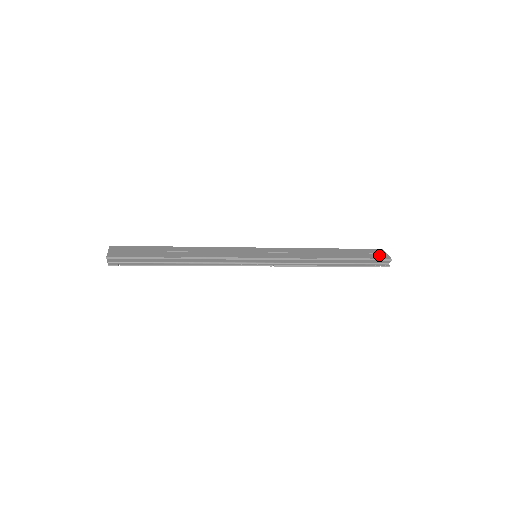
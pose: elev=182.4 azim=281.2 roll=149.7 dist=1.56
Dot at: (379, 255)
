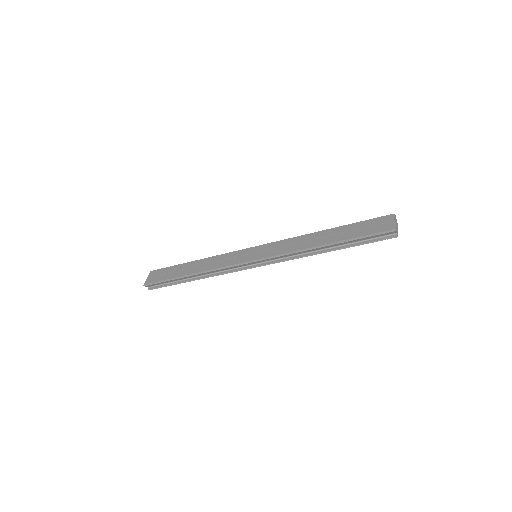
Dot at: (382, 226)
